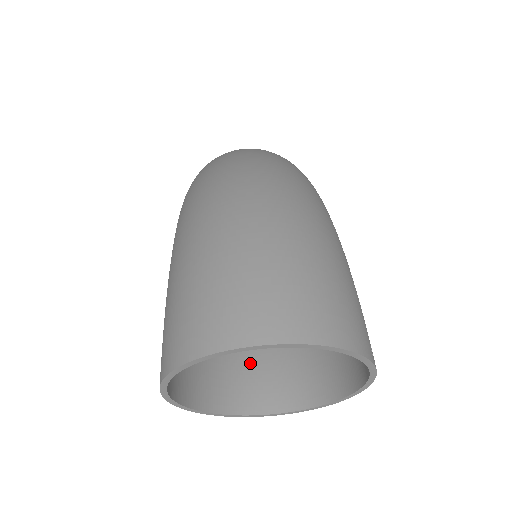
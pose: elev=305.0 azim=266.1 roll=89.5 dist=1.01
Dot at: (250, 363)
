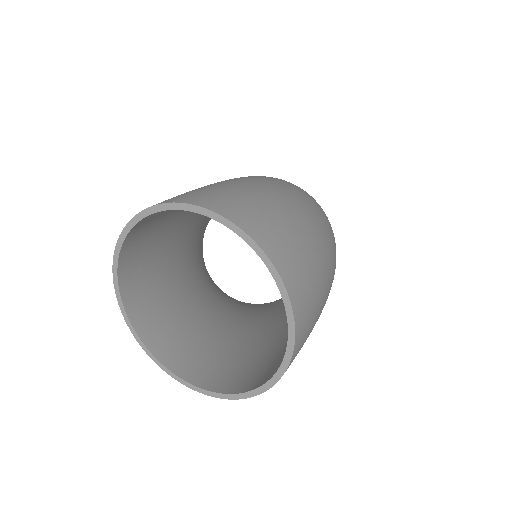
Dot at: (168, 303)
